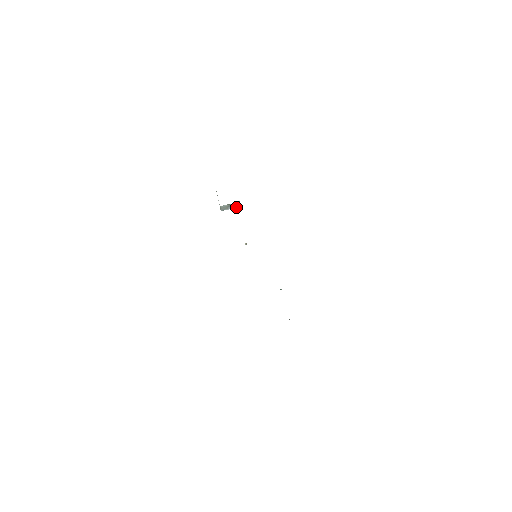
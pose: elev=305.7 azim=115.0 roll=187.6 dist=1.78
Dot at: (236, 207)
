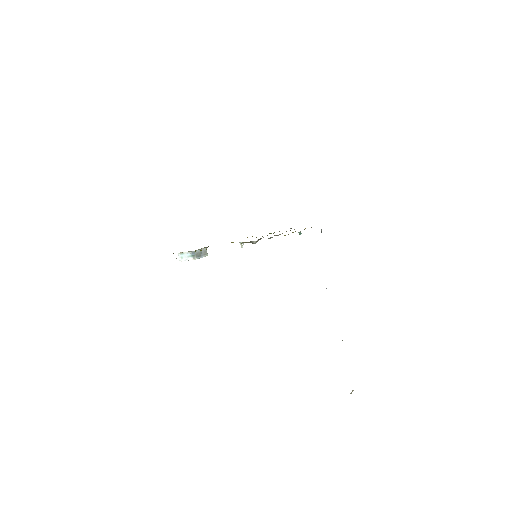
Dot at: (206, 255)
